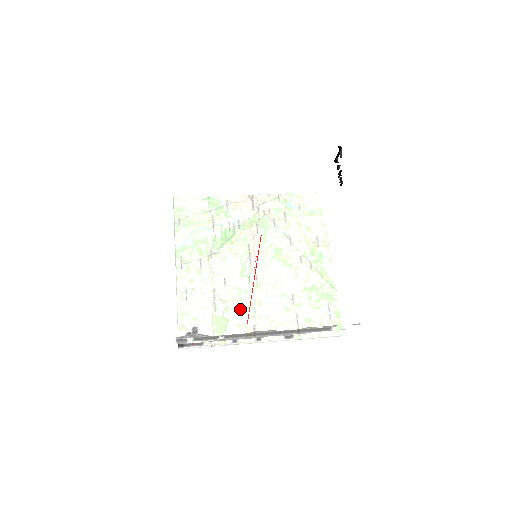
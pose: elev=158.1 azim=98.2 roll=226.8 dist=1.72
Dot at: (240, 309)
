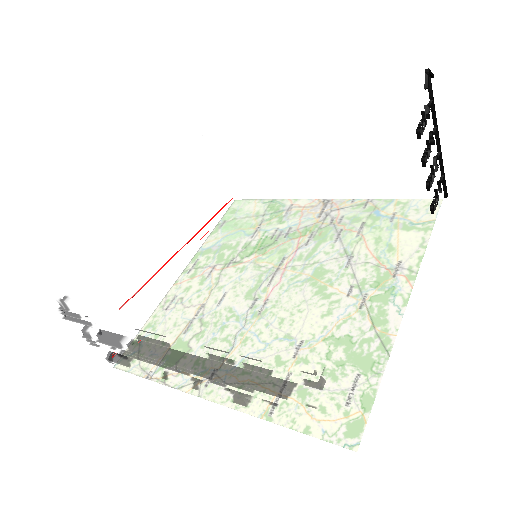
Dot at: occluded
